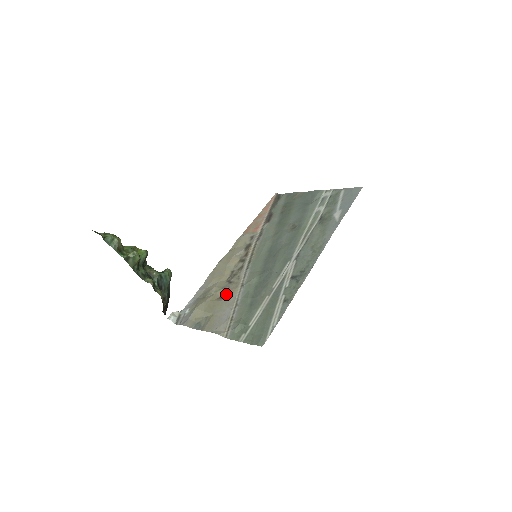
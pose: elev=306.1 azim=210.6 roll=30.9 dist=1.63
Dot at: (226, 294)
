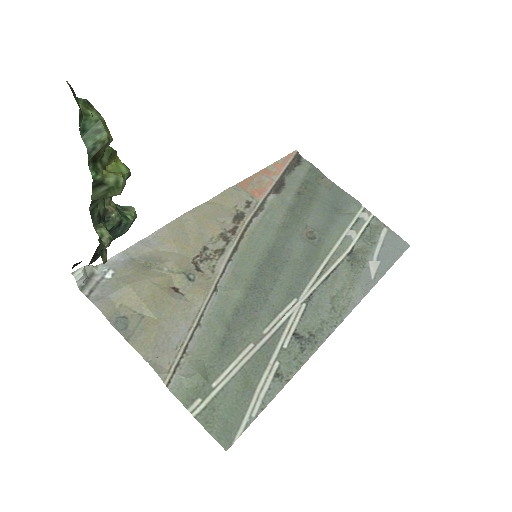
Dot at: (187, 289)
